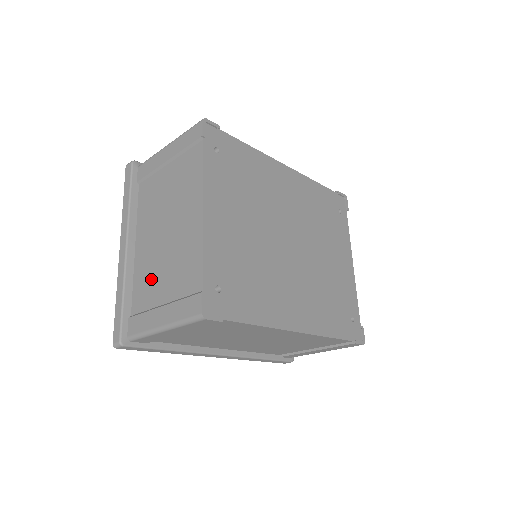
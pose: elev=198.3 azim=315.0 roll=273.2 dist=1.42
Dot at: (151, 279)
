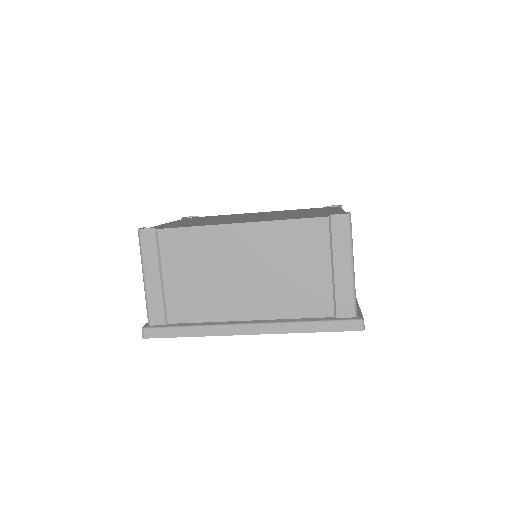
Dot at: occluded
